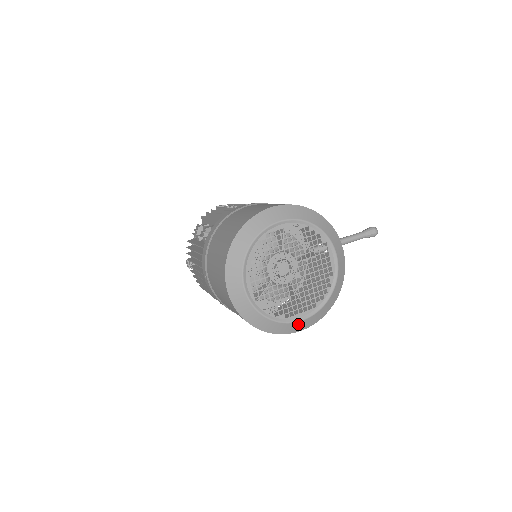
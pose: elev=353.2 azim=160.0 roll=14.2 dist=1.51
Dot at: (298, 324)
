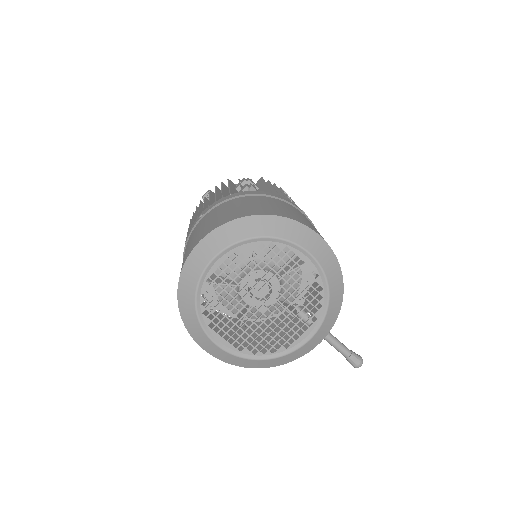
Dot at: (210, 343)
